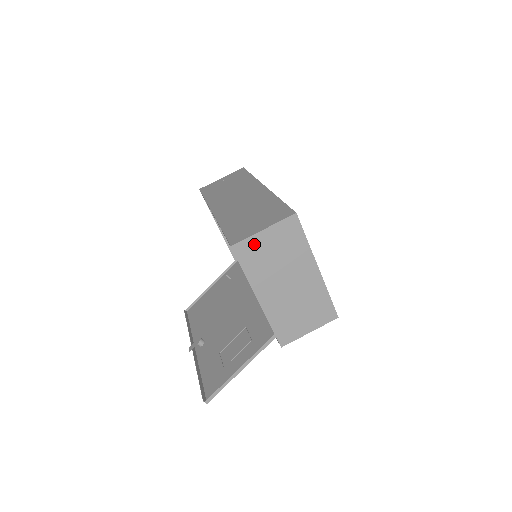
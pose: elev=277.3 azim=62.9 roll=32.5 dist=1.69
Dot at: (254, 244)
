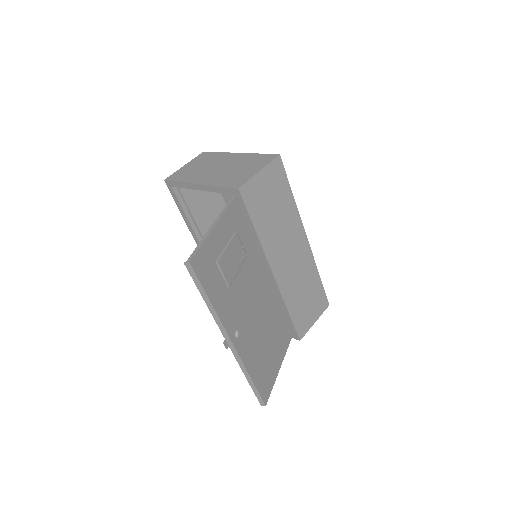
Dot at: (181, 172)
